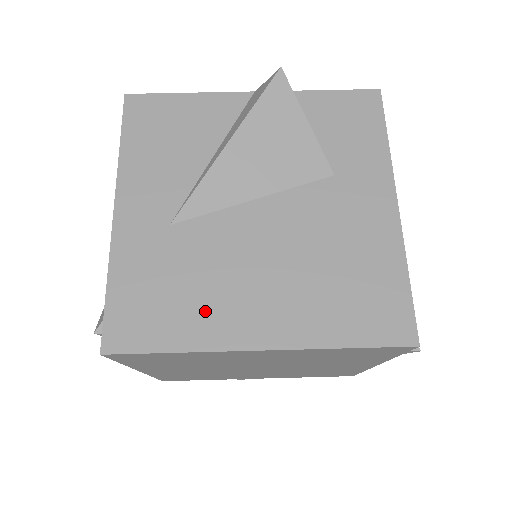
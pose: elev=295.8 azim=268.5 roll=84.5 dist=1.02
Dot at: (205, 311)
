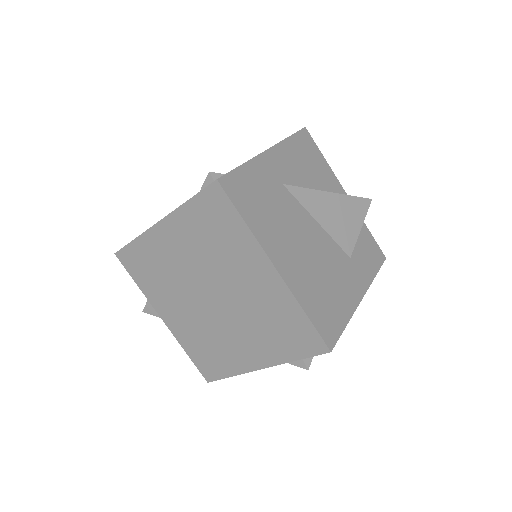
Dot at: (269, 227)
